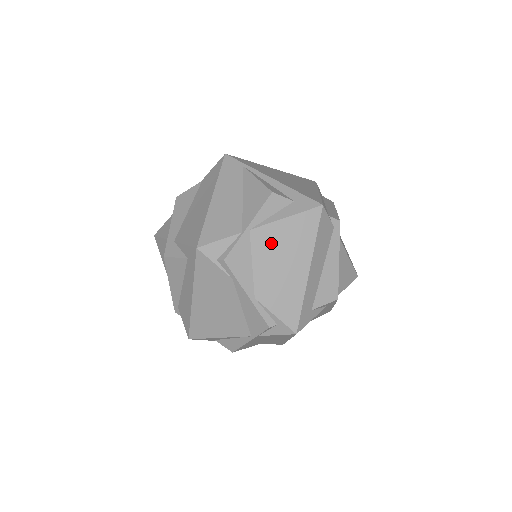
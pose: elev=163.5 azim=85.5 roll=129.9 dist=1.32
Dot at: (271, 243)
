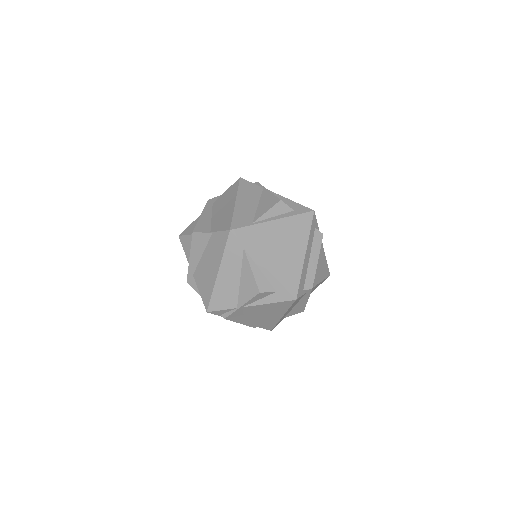
Dot at: (257, 310)
